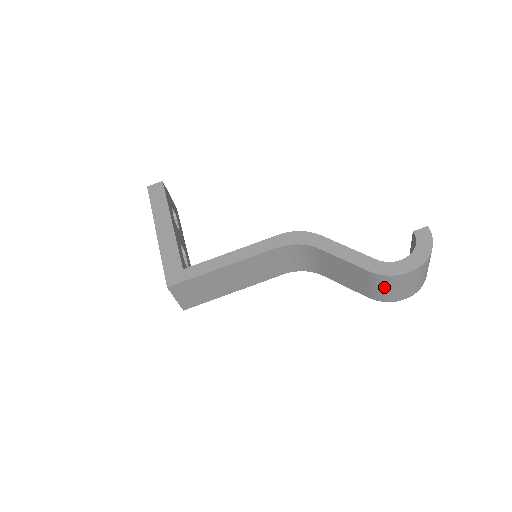
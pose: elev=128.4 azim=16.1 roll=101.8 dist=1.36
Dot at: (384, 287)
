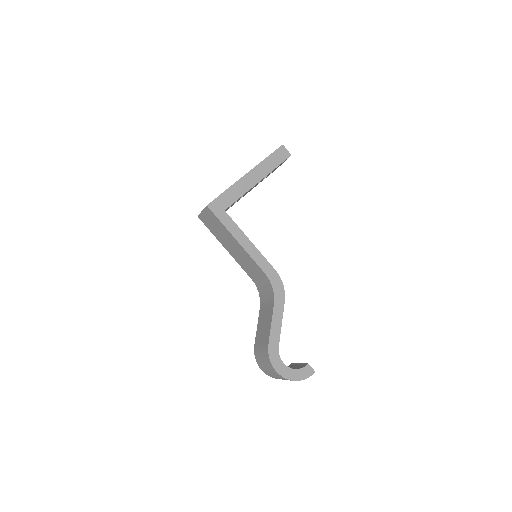
Dot at: (263, 357)
